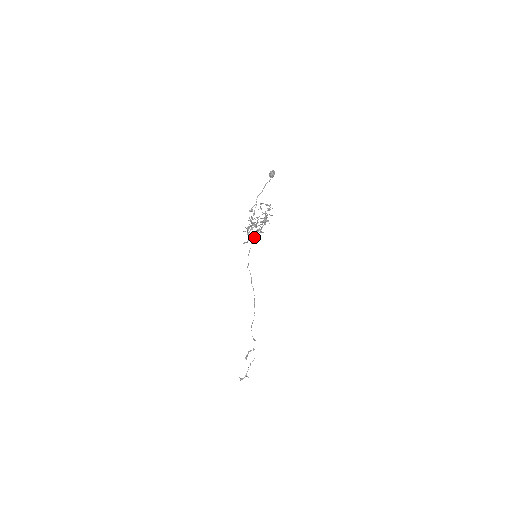
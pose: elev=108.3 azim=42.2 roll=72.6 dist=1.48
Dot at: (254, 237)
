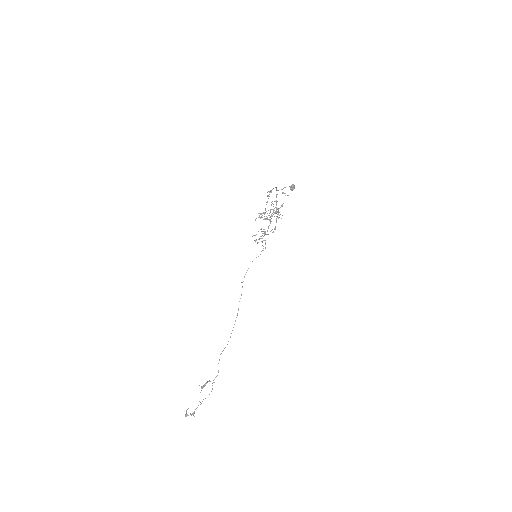
Dot at: occluded
